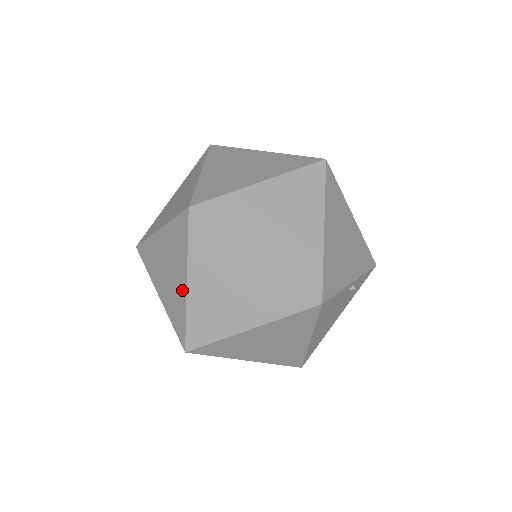
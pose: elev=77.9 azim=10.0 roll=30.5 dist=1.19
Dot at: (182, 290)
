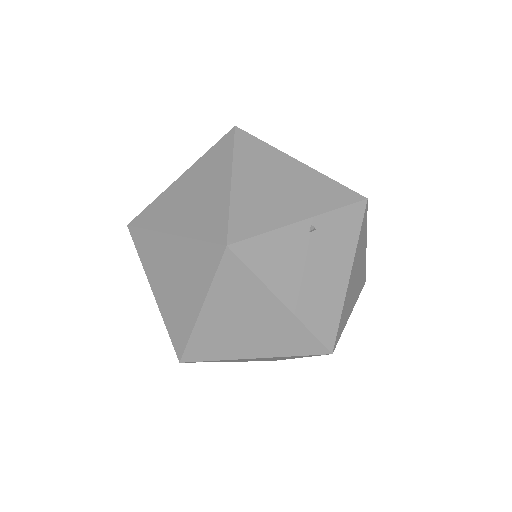
Dot at: occluded
